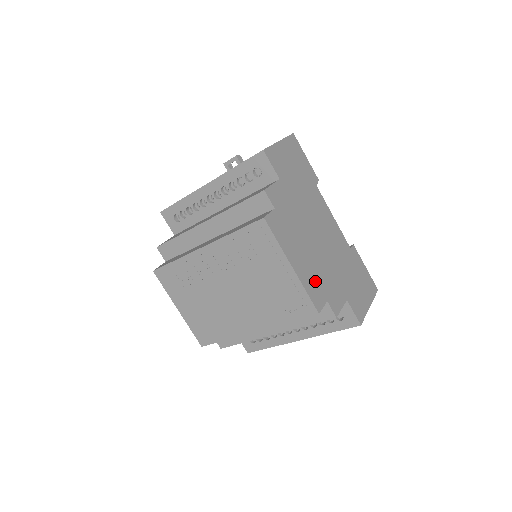
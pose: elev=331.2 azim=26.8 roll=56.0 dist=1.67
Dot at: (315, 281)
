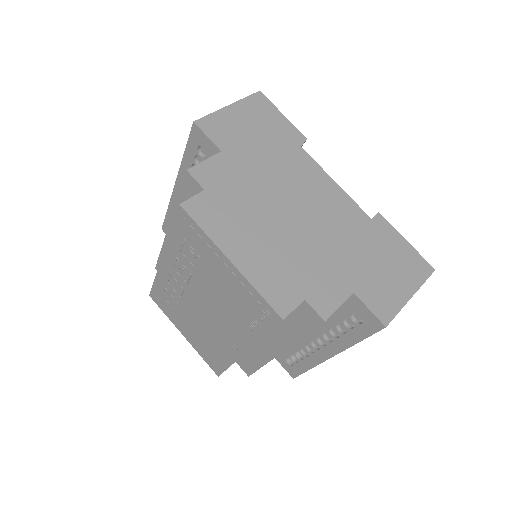
Dot at: (280, 274)
